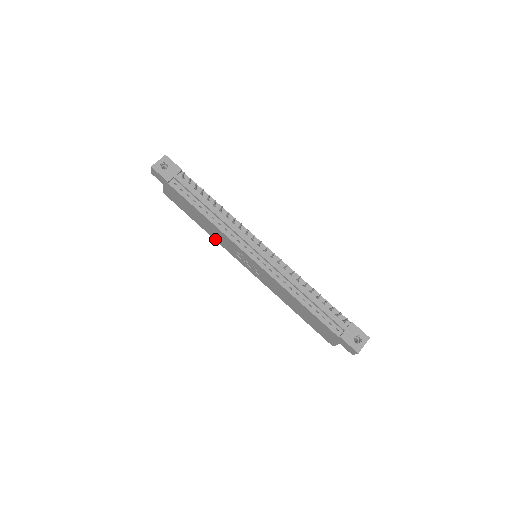
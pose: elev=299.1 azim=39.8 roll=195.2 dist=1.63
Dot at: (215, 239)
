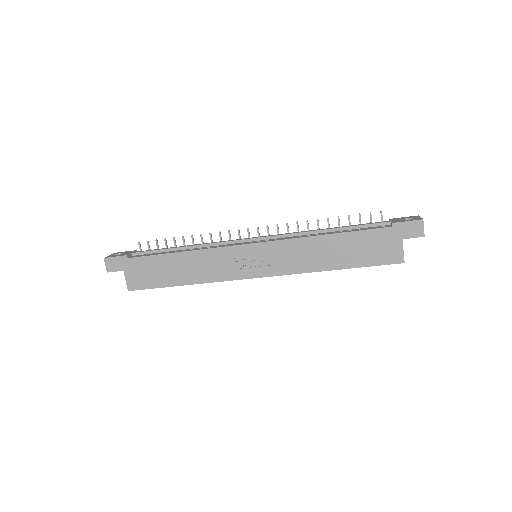
Dot at: (206, 281)
